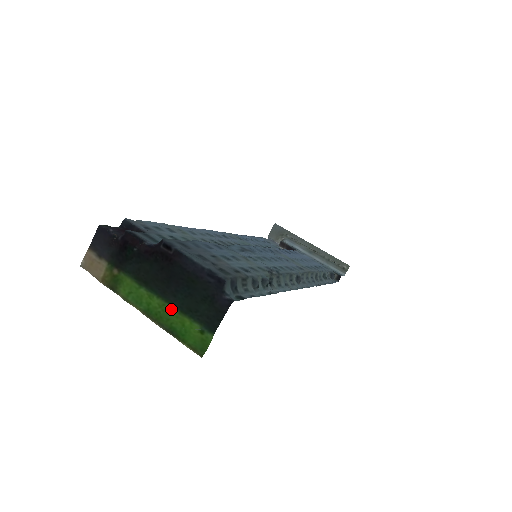
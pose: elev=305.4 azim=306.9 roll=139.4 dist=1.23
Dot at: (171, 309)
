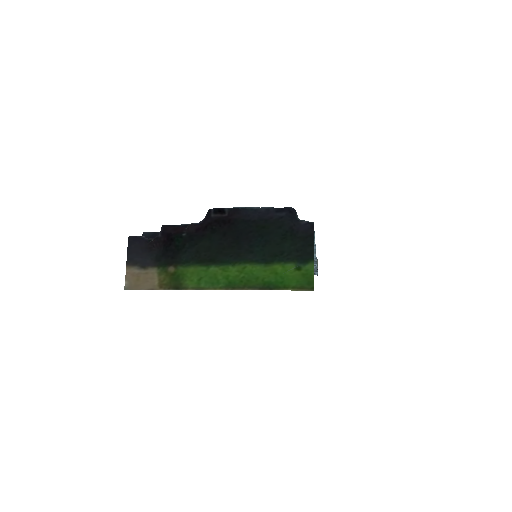
Dot at: (254, 267)
